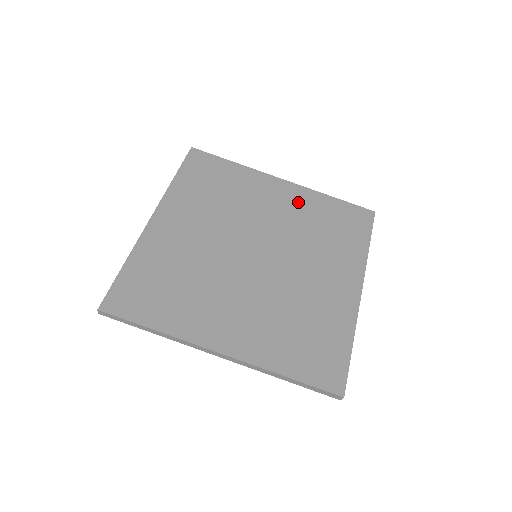
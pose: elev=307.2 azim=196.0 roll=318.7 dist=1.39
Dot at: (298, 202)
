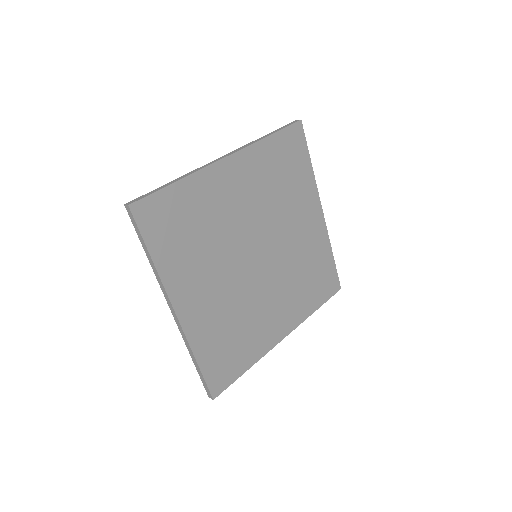
Dot at: (314, 239)
